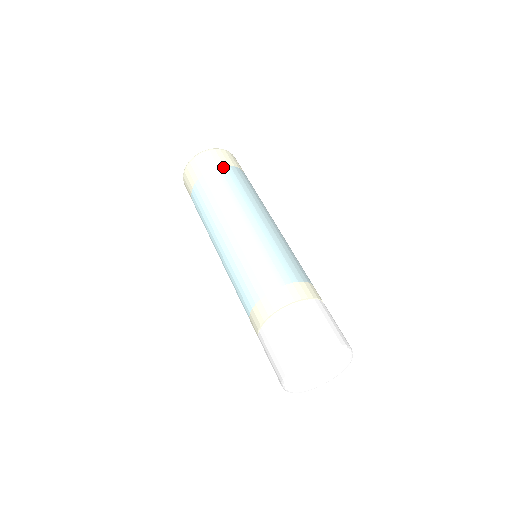
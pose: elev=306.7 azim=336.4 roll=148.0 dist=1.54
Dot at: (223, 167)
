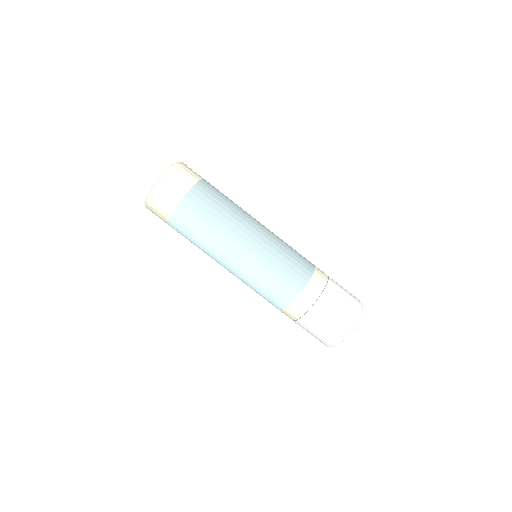
Dot at: (173, 216)
